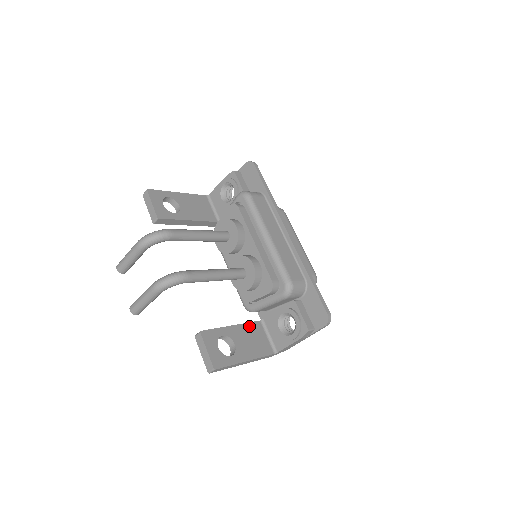
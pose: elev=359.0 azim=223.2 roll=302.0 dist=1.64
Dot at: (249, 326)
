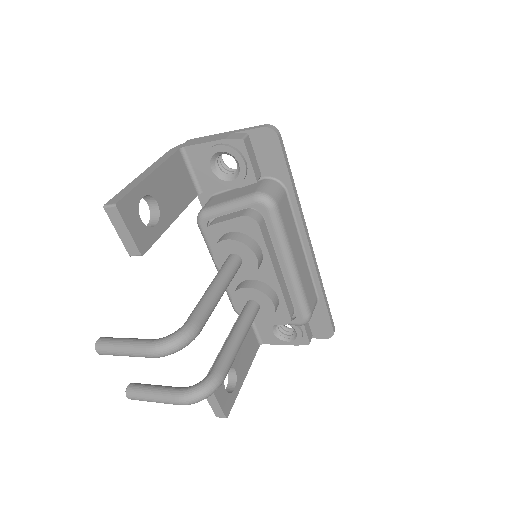
Dot at: occluded
